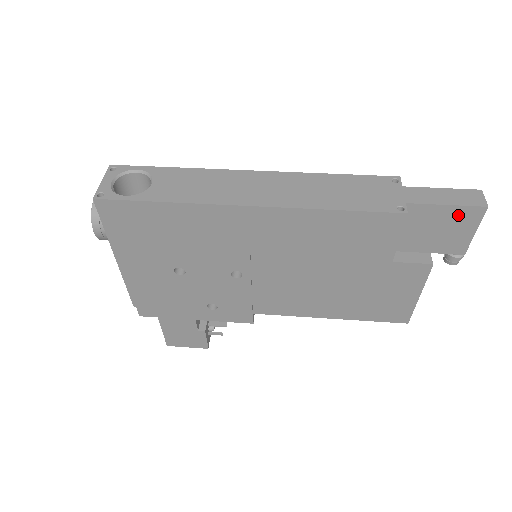
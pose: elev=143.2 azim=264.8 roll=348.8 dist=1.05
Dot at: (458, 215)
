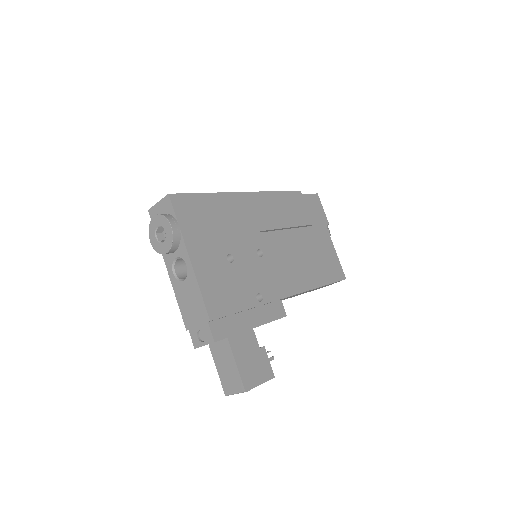
Dot at: (313, 199)
